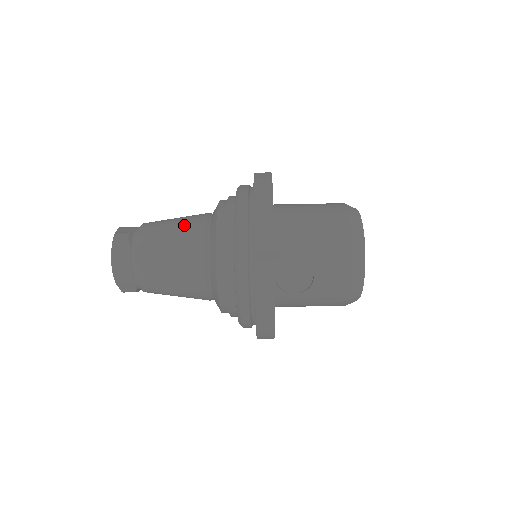
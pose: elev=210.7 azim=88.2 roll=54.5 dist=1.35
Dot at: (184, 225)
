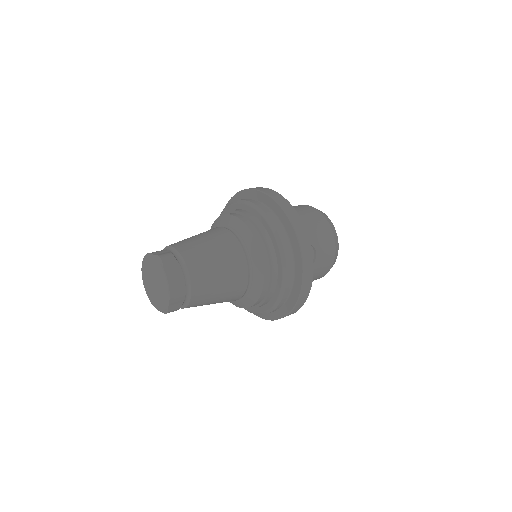
Dot at: (214, 236)
